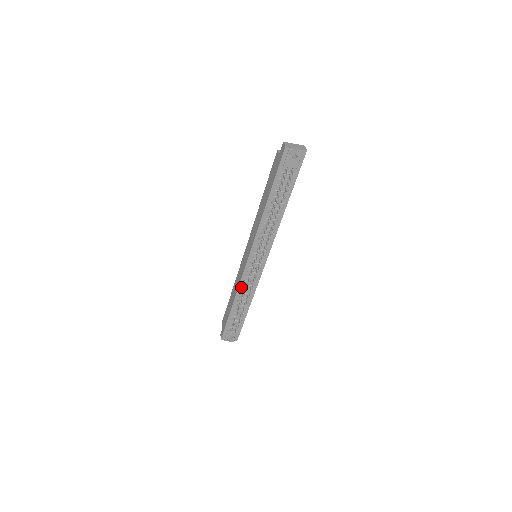
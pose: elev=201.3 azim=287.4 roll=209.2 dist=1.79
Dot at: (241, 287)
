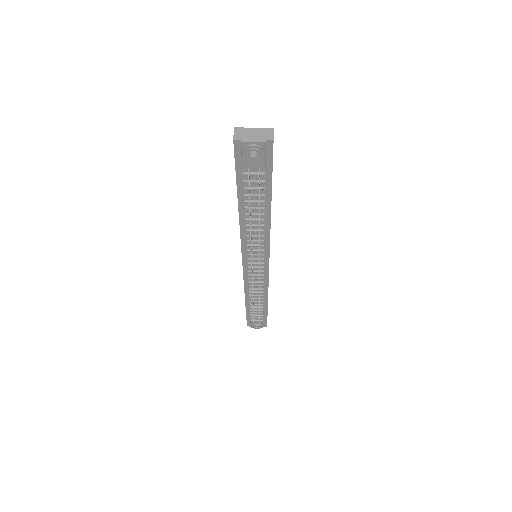
Dot at: (247, 287)
